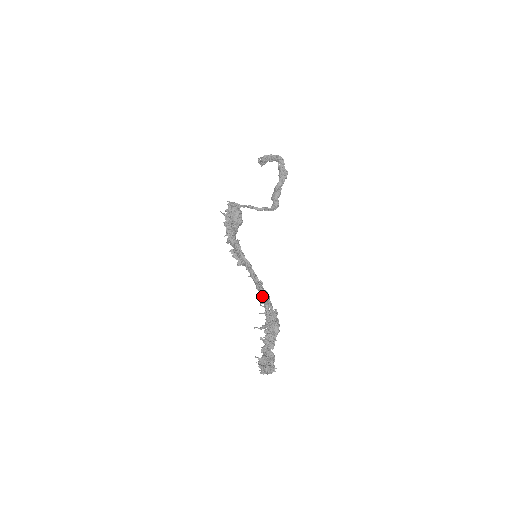
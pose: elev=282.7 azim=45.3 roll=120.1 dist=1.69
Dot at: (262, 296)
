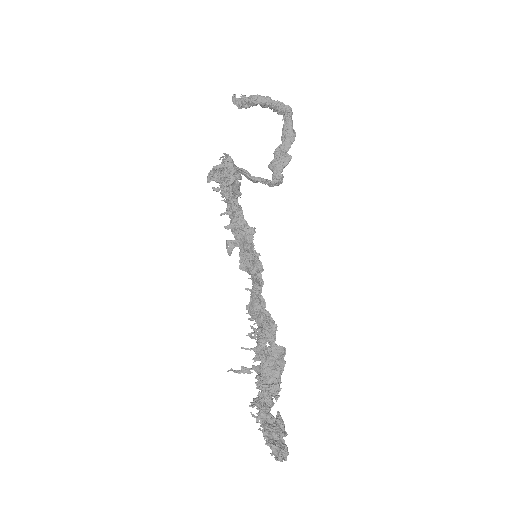
Dot at: occluded
